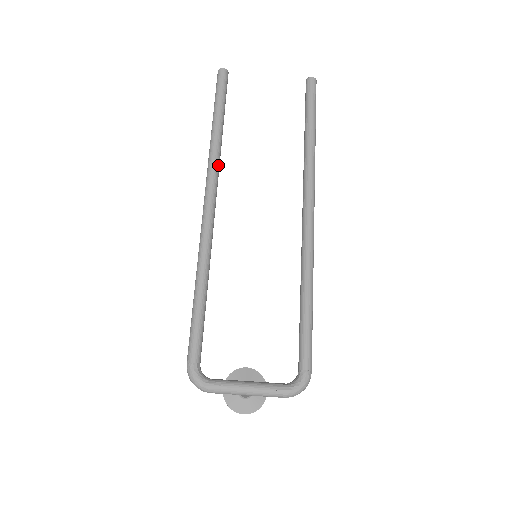
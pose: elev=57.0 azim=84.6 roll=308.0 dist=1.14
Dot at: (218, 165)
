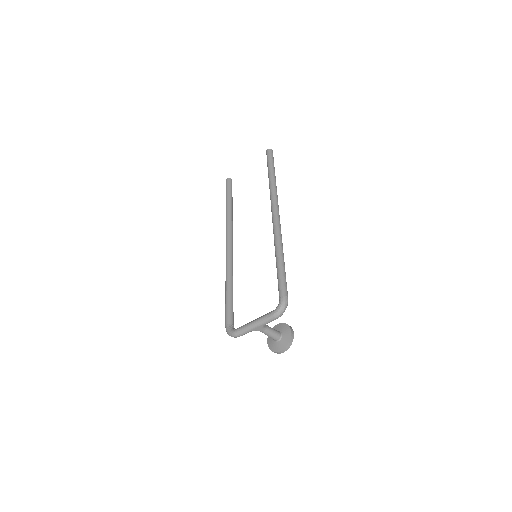
Dot at: (230, 224)
